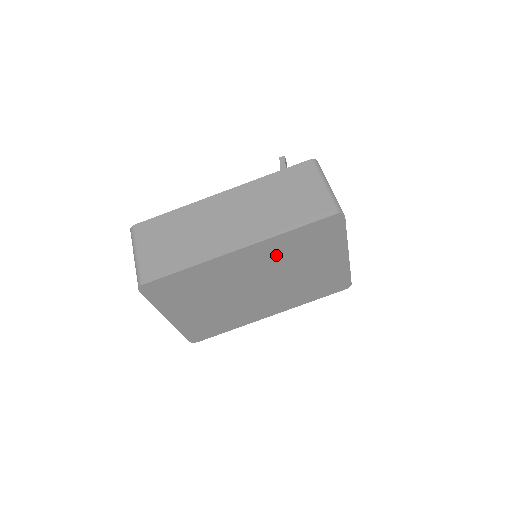
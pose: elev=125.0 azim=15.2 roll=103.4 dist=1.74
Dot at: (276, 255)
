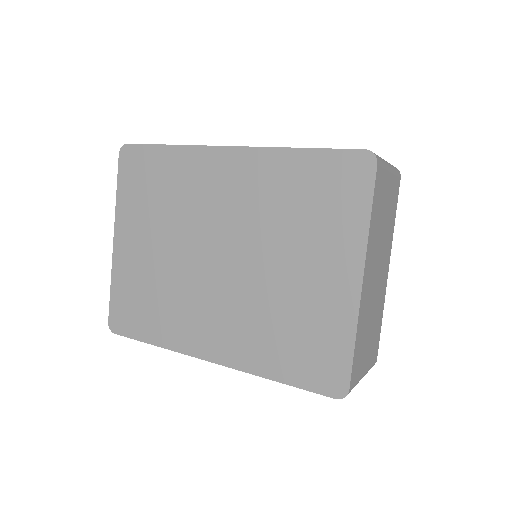
Dot at: (264, 194)
